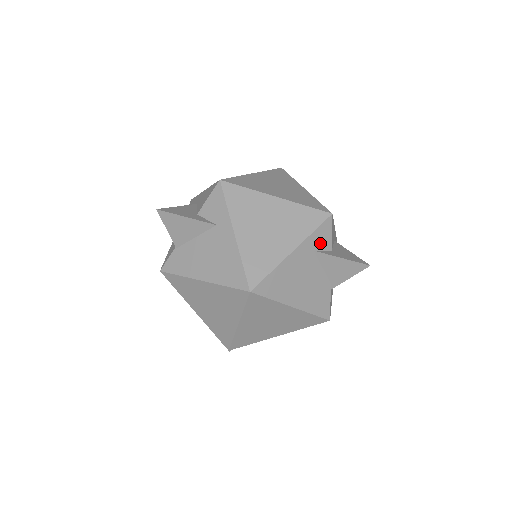
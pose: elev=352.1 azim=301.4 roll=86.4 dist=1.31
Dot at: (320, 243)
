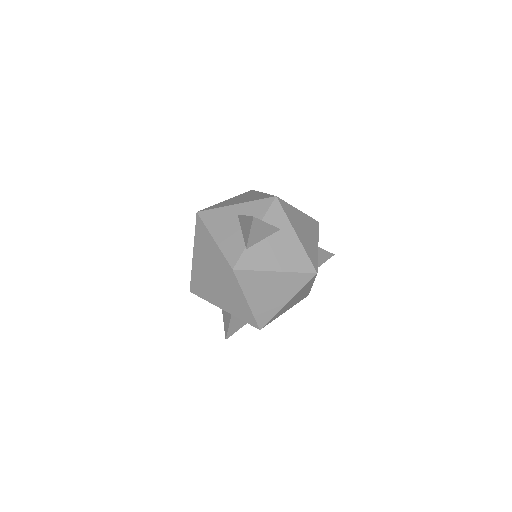
Dot at: occluded
